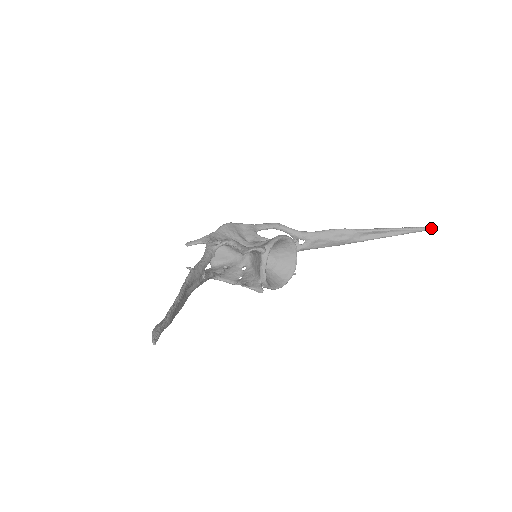
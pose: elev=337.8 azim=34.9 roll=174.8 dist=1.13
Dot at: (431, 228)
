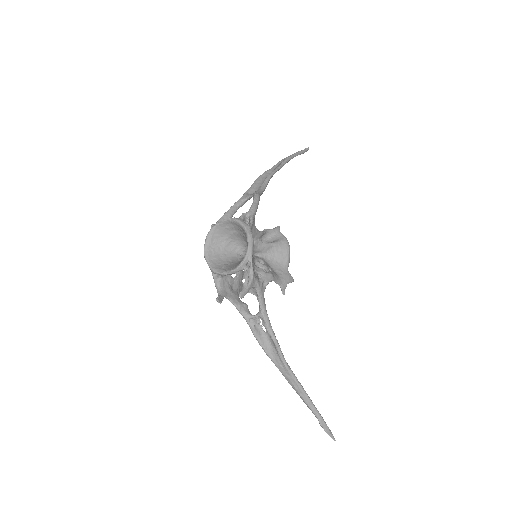
Dot at: occluded
